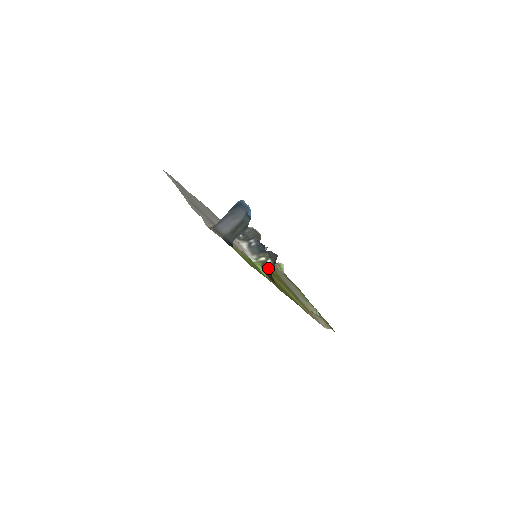
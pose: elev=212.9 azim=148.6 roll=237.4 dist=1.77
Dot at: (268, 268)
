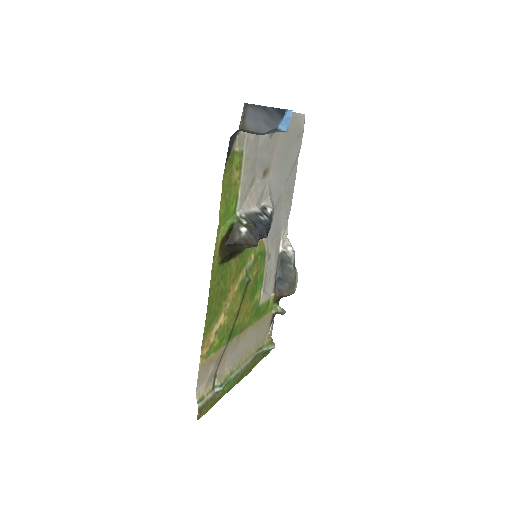
Dot at: (235, 234)
